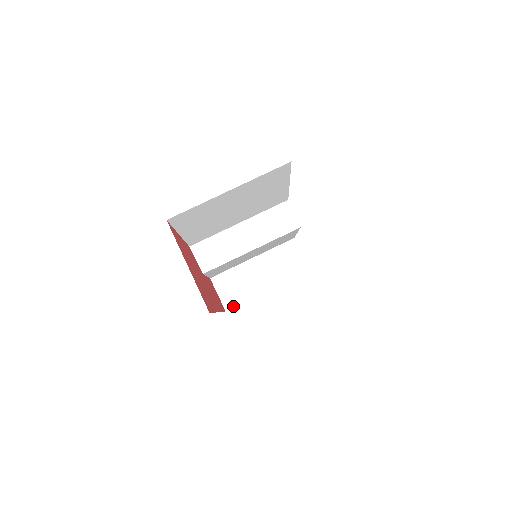
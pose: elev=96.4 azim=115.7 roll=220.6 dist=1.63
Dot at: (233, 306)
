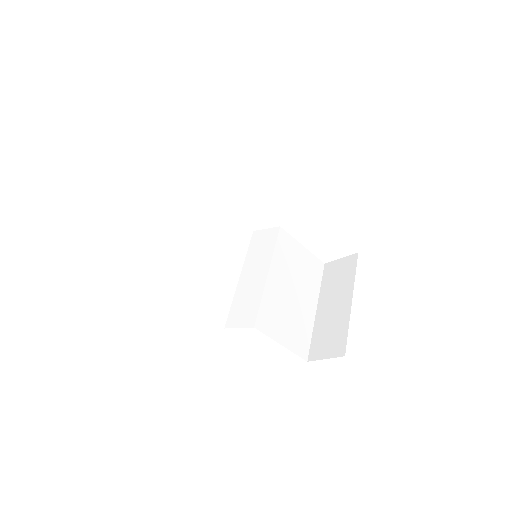
Dot at: (345, 345)
